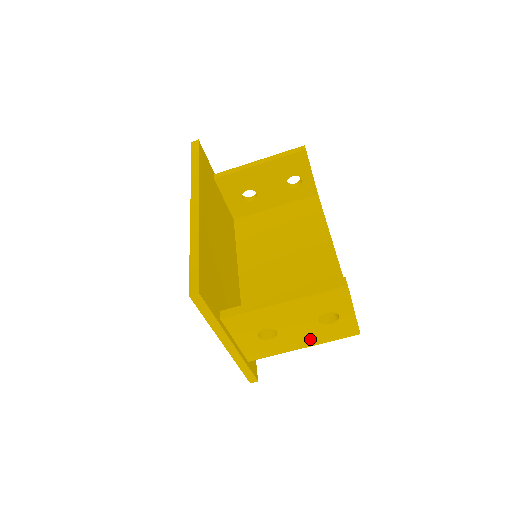
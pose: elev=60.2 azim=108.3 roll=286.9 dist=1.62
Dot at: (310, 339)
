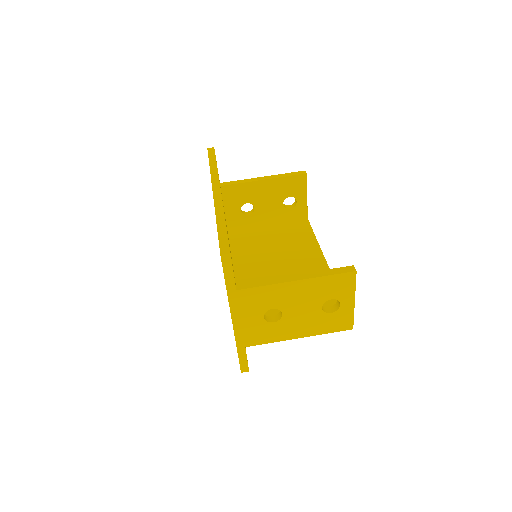
Dot at: (309, 328)
